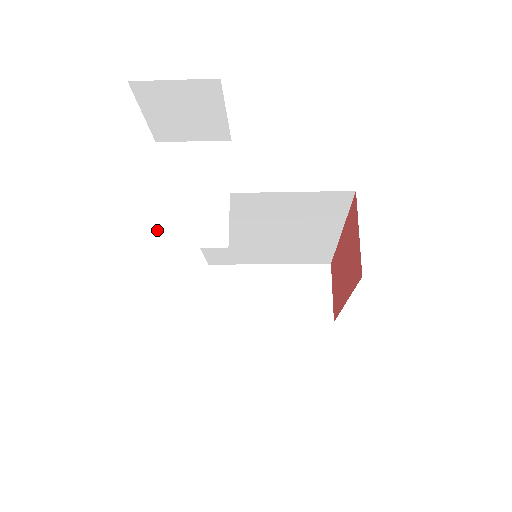
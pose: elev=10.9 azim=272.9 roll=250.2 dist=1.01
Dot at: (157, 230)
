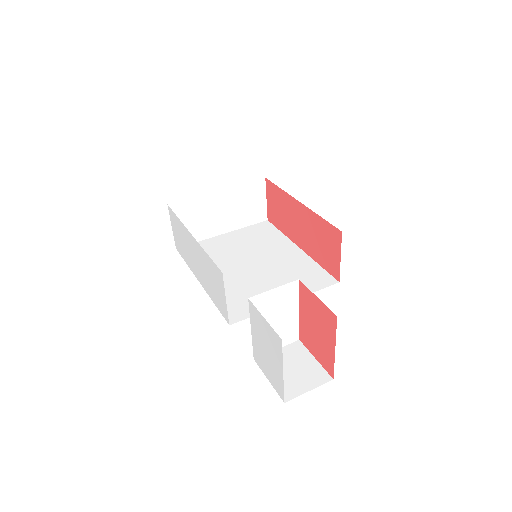
Dot at: occluded
